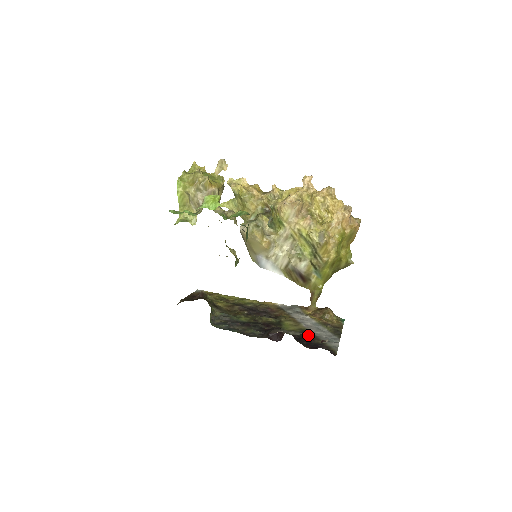
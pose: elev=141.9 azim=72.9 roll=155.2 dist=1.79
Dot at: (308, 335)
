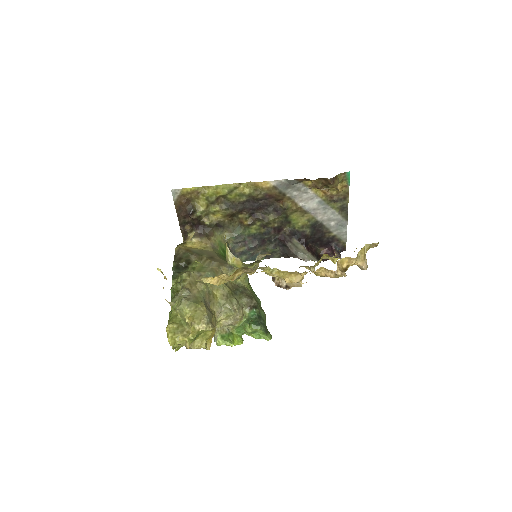
Dot at: (318, 230)
